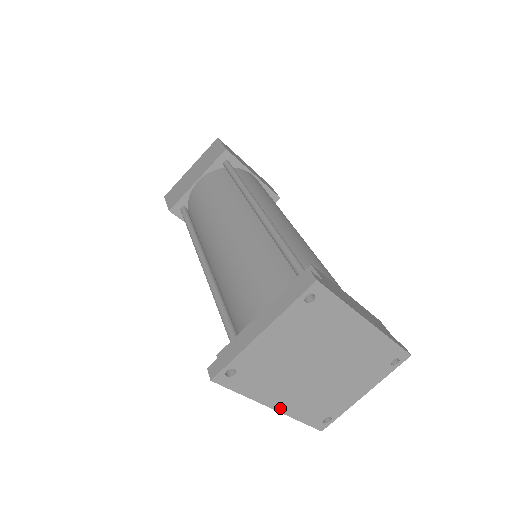
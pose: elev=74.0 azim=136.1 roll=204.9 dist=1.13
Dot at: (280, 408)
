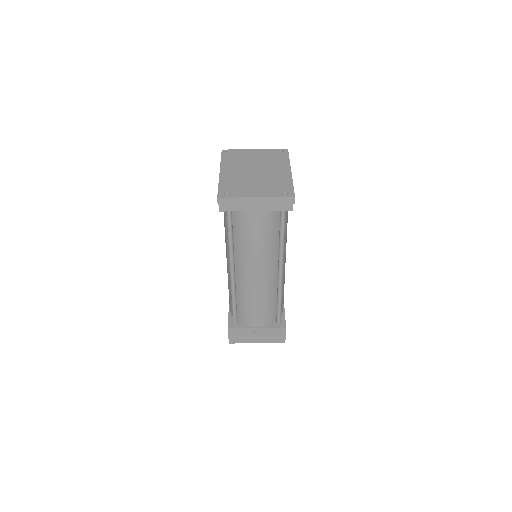
Dot at: (222, 174)
